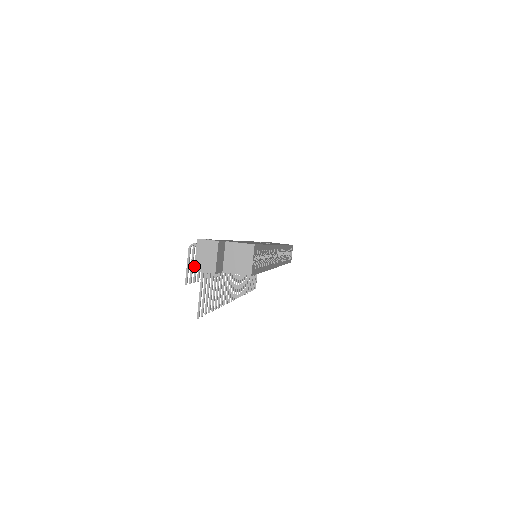
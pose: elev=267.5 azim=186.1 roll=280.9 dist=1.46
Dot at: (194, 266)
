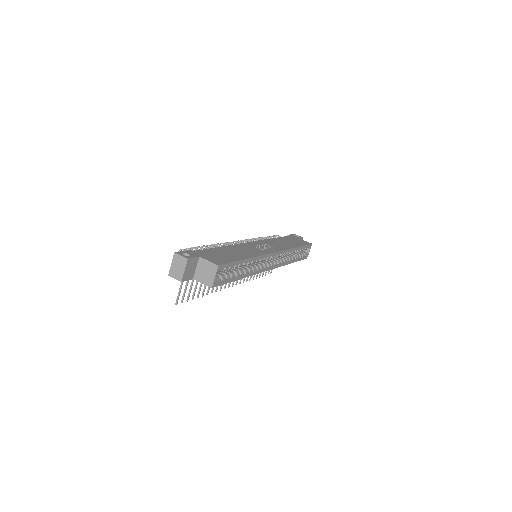
Dot at: (169, 272)
